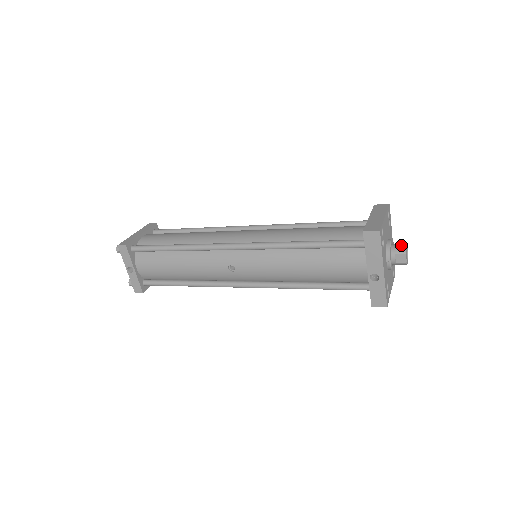
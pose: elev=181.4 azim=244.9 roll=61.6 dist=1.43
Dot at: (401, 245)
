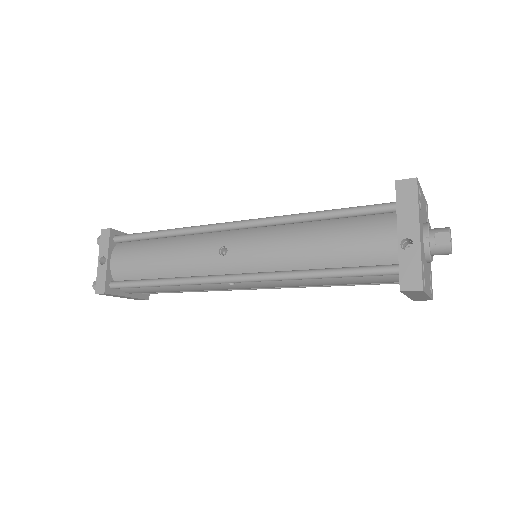
Dot at: occluded
